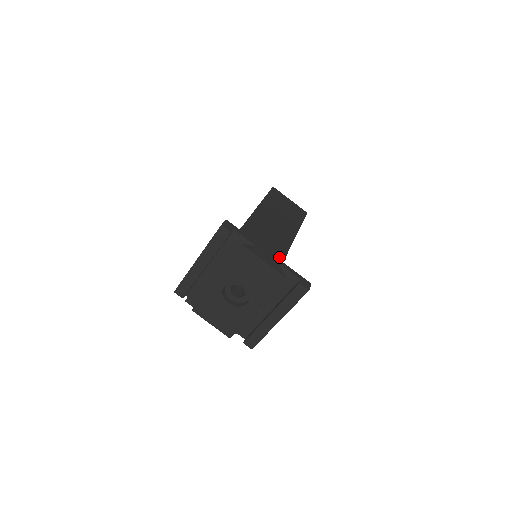
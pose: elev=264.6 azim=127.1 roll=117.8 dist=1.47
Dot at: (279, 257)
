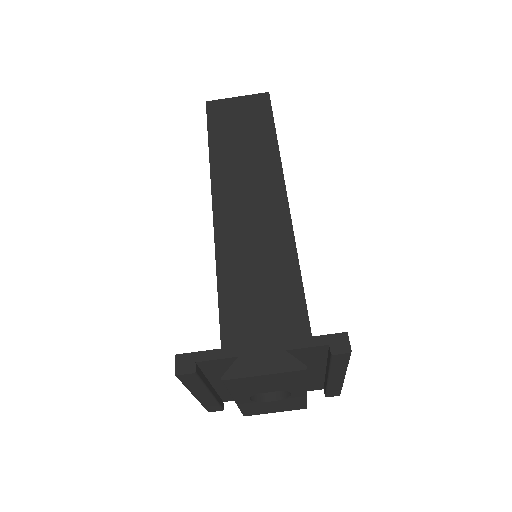
Dot at: (282, 216)
